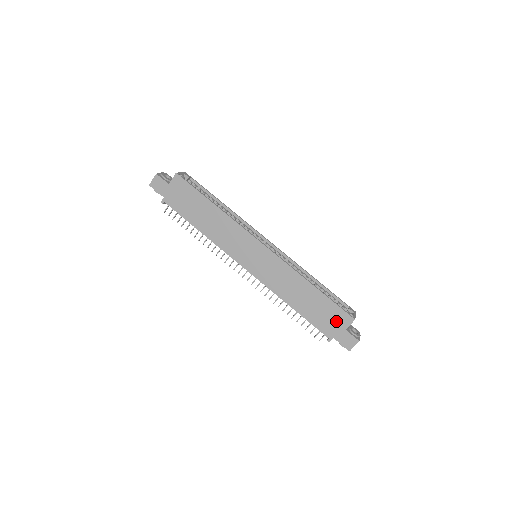
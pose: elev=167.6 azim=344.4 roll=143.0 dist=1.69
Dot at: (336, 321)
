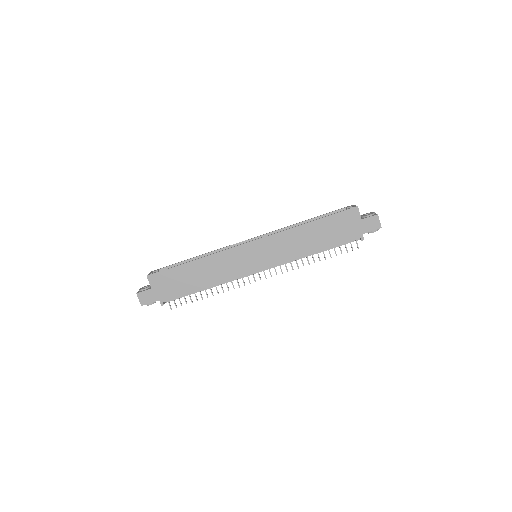
Dot at: (350, 223)
